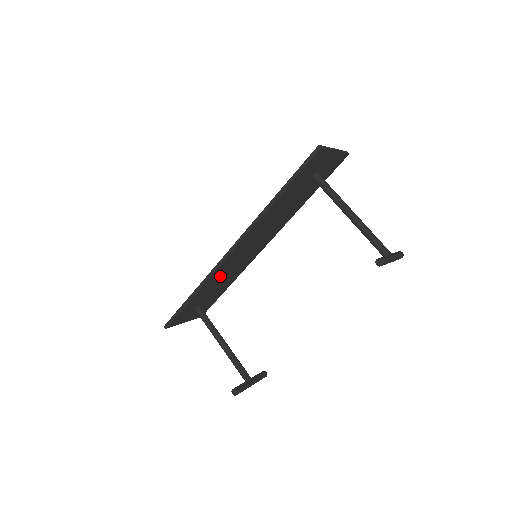
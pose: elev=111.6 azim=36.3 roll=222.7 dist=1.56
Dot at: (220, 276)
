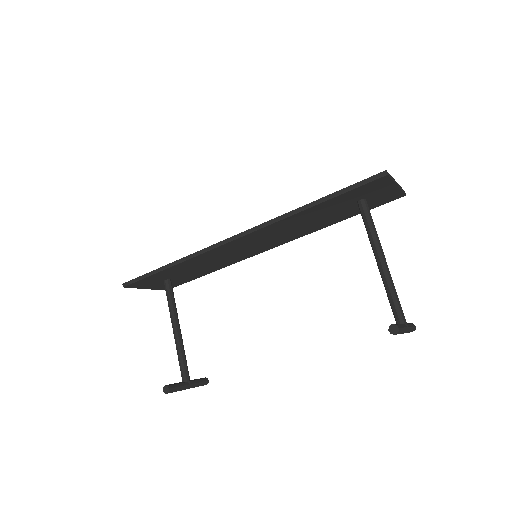
Dot at: (208, 259)
